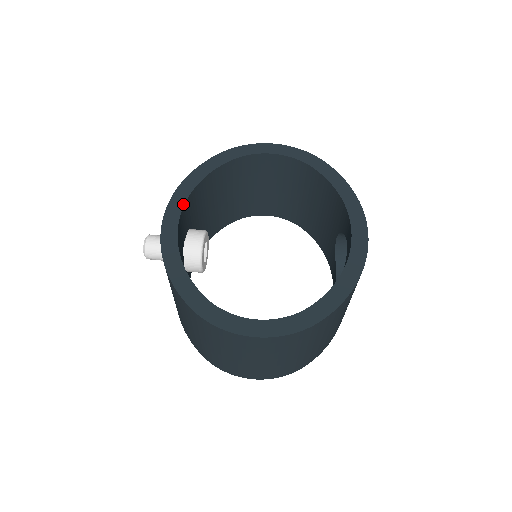
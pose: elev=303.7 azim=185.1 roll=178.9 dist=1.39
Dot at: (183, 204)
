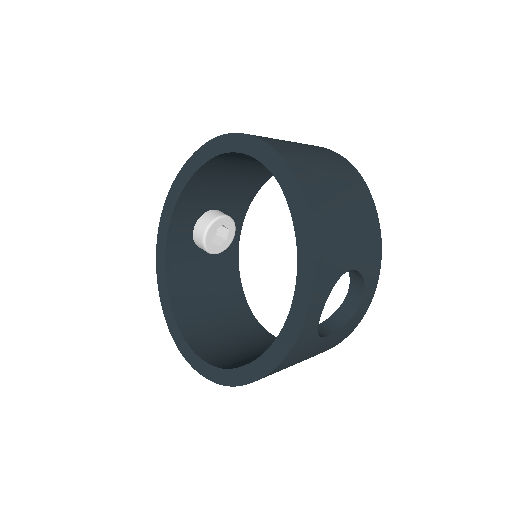
Dot at: (171, 213)
